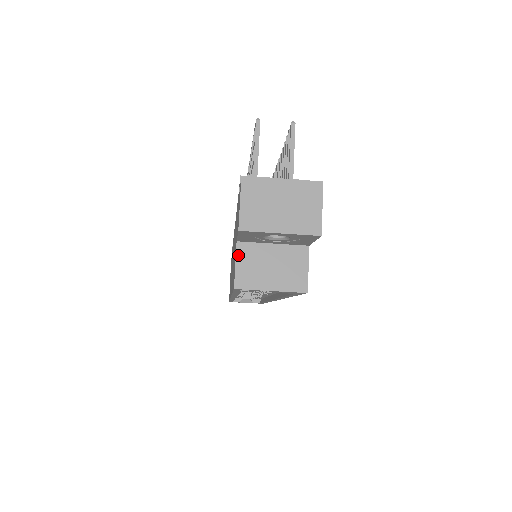
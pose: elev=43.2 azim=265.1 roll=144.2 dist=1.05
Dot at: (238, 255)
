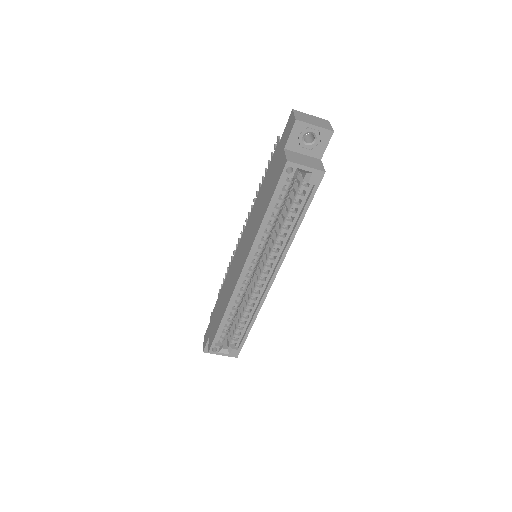
Dot at: (286, 152)
